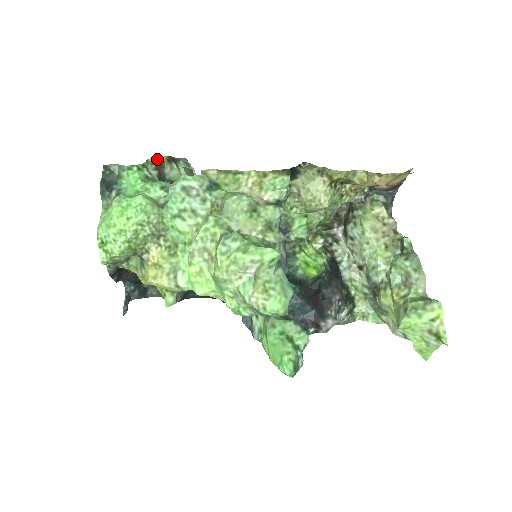
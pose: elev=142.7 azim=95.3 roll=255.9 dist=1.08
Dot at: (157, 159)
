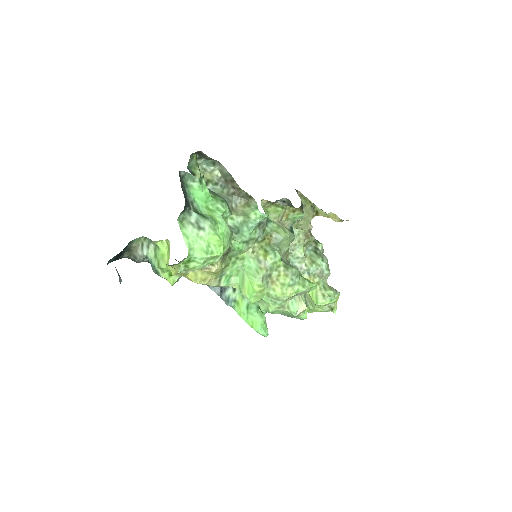
Dot at: (196, 156)
